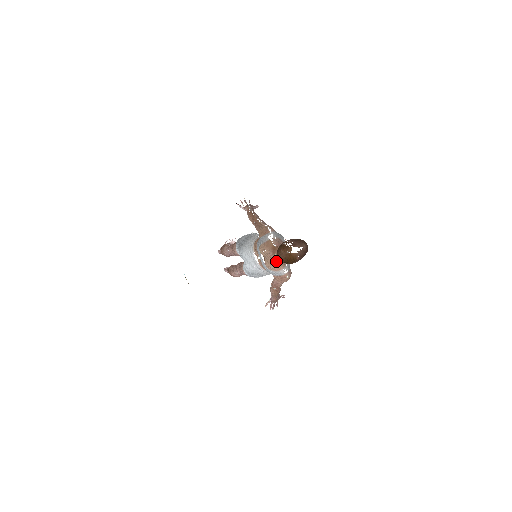
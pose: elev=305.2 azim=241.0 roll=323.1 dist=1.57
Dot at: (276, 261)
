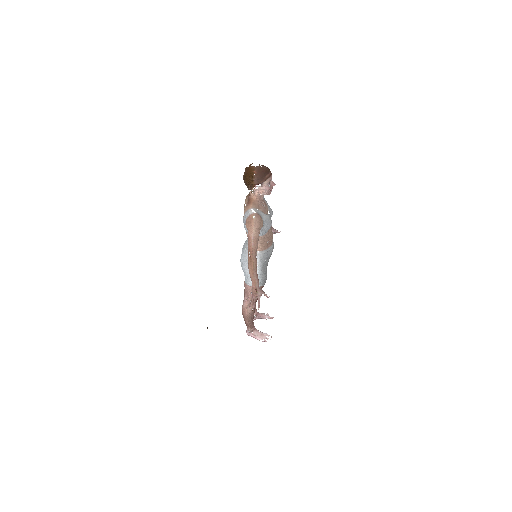
Dot at: (248, 202)
